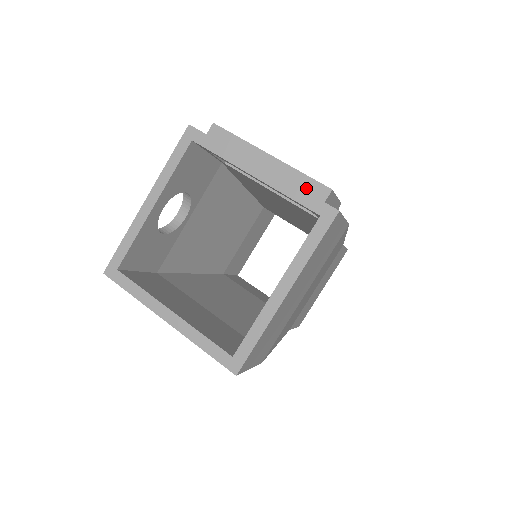
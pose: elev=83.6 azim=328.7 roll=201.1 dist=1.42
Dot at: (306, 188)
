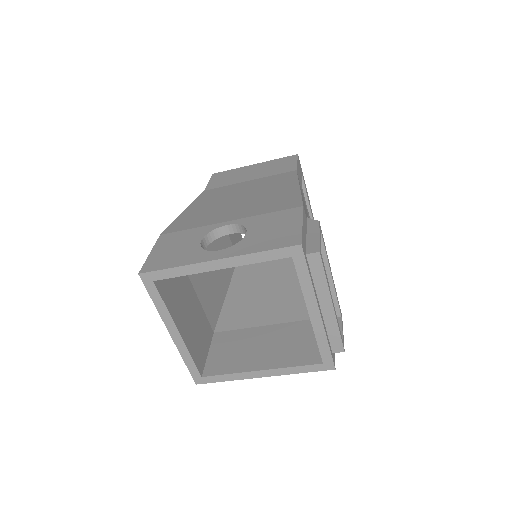
Dot at: (332, 339)
